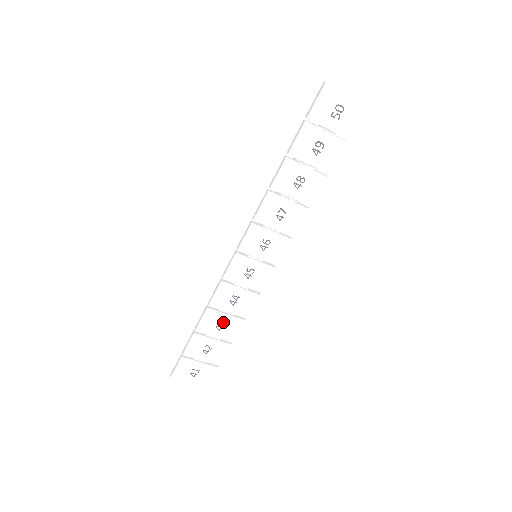
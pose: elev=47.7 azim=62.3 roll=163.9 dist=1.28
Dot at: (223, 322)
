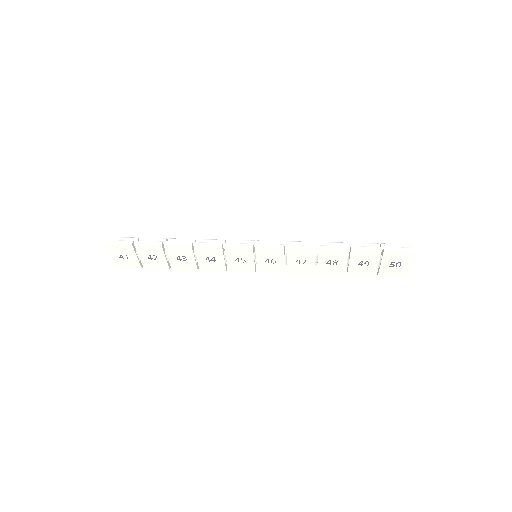
Dot at: (186, 259)
